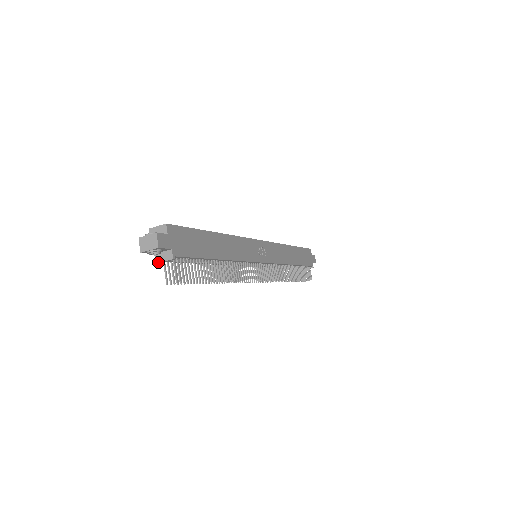
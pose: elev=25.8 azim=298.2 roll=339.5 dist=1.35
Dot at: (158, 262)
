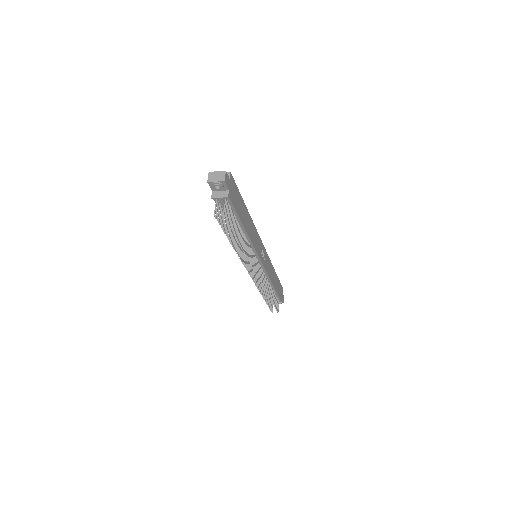
Dot at: (214, 197)
